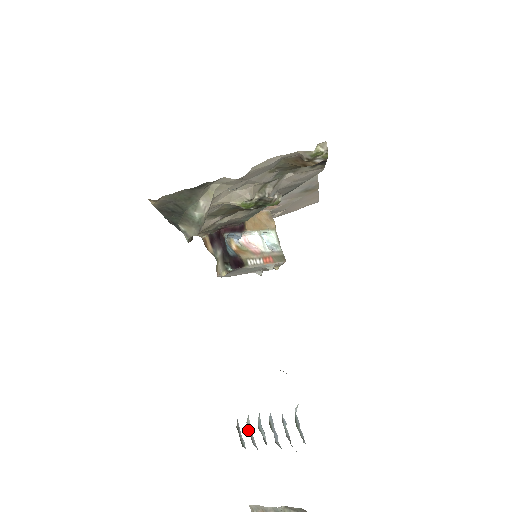
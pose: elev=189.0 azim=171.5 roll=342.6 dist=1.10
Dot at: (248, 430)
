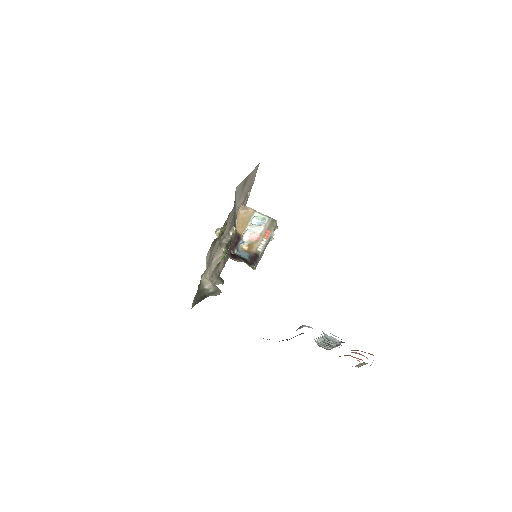
Dot at: (322, 345)
